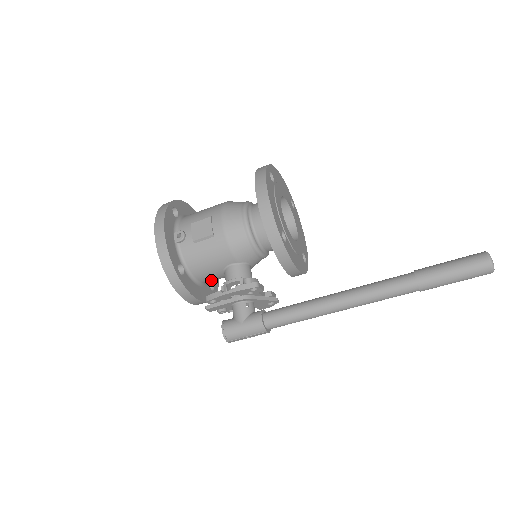
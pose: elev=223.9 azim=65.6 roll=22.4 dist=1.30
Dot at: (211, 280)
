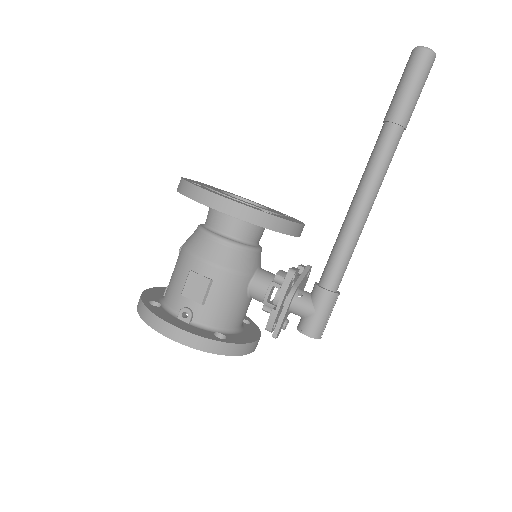
Dot at: (244, 316)
